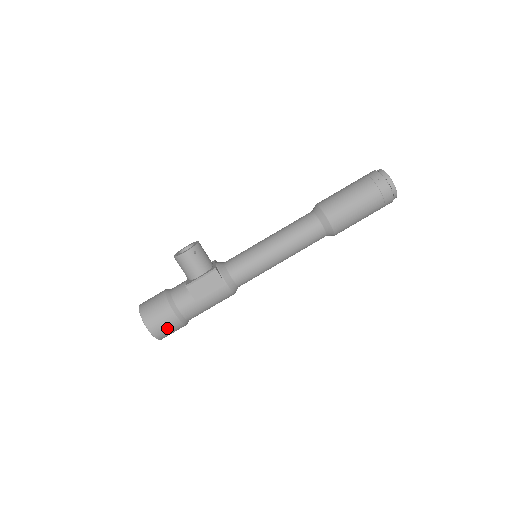
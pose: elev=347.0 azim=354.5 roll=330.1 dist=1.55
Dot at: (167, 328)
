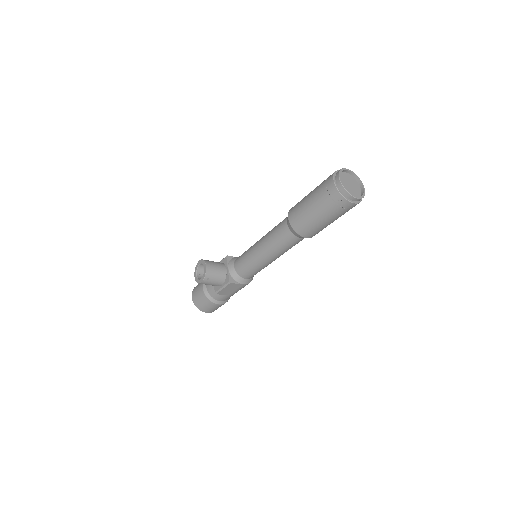
Dot at: occluded
